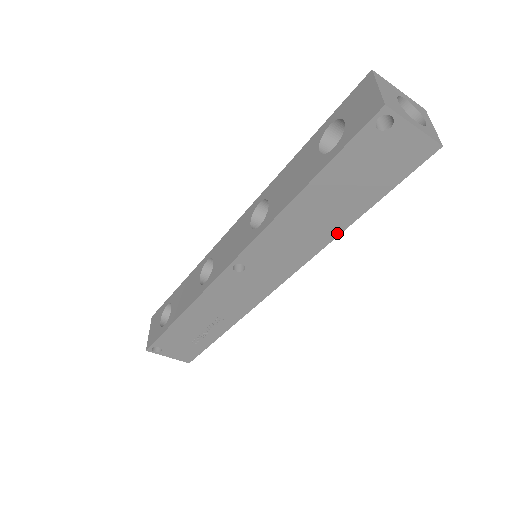
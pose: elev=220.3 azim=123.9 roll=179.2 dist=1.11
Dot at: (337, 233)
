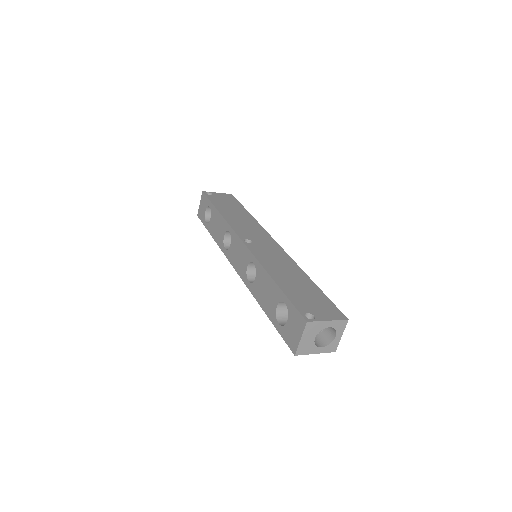
Dot at: occluded
